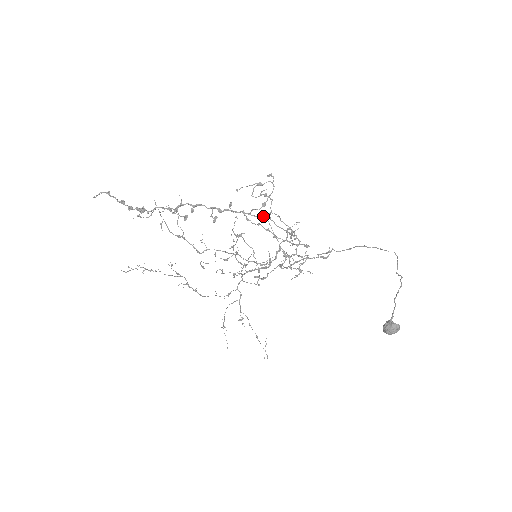
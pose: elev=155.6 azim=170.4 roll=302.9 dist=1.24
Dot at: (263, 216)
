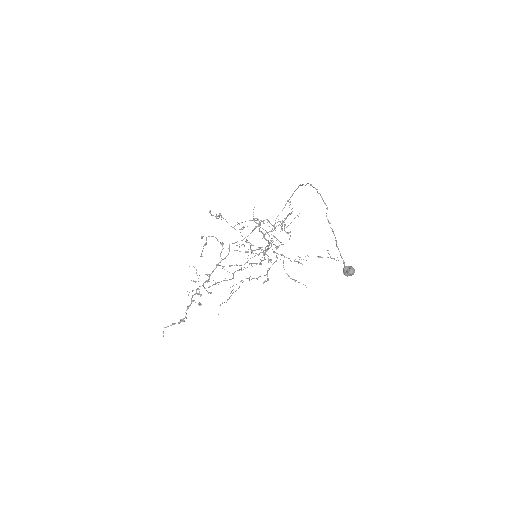
Dot at: occluded
